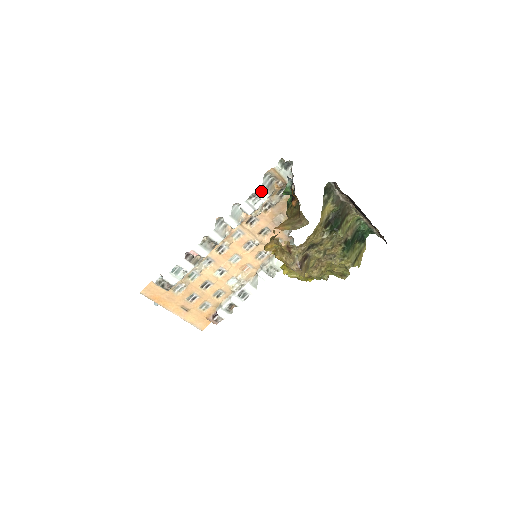
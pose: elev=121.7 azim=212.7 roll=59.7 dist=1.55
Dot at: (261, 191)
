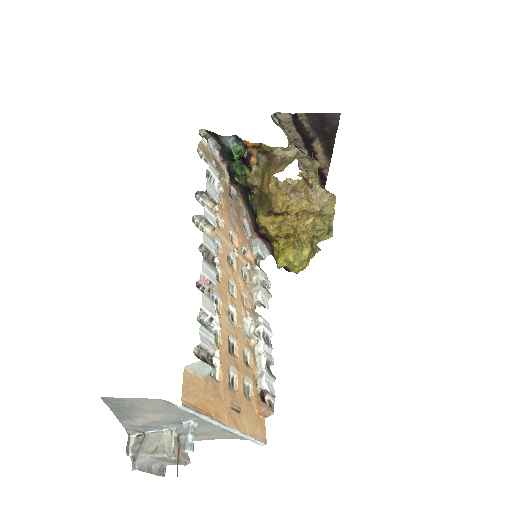
Dot at: (211, 167)
